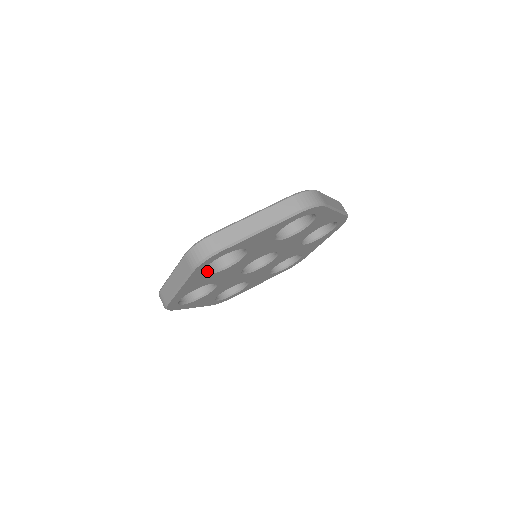
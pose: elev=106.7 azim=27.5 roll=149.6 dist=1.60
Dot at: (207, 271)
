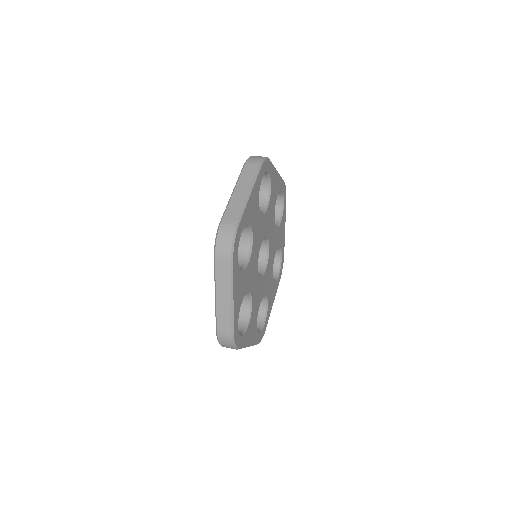
Dot at: occluded
